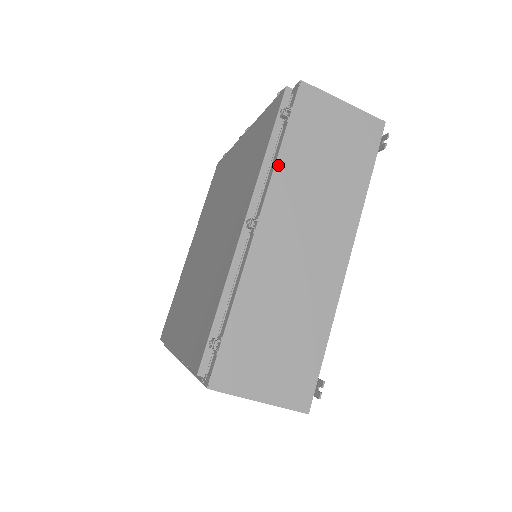
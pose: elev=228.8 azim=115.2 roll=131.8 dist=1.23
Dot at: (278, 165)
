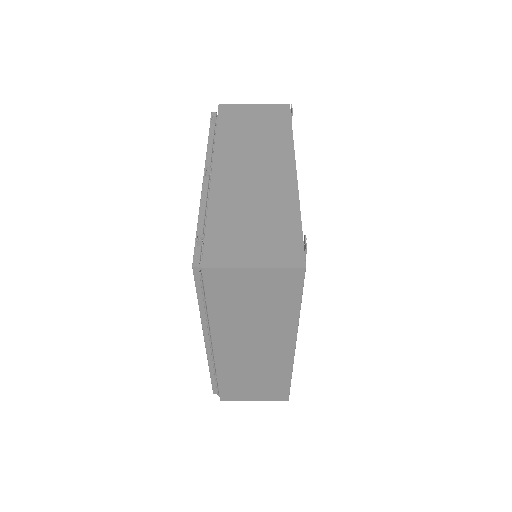
Dot at: (217, 140)
